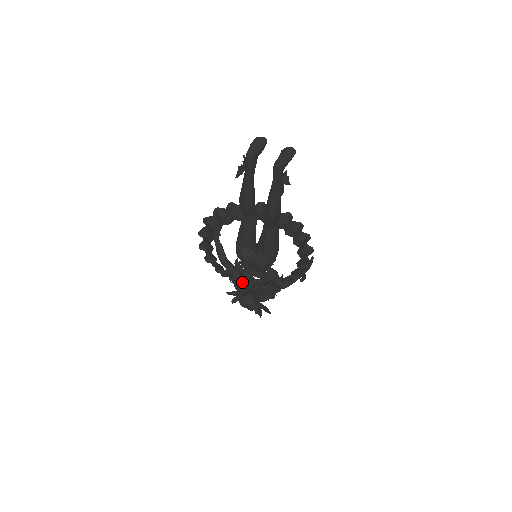
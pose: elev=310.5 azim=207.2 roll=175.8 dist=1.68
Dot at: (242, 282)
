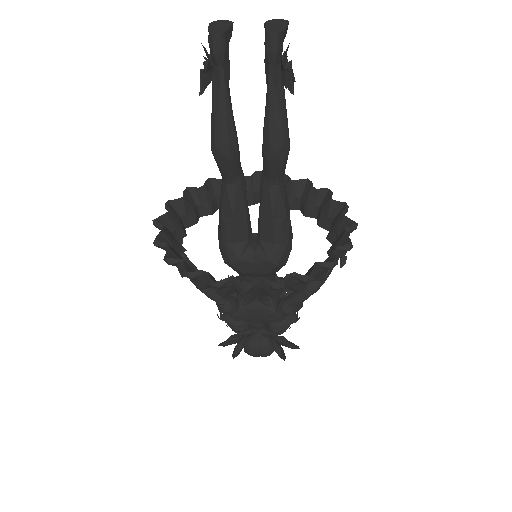
Dot at: (264, 289)
